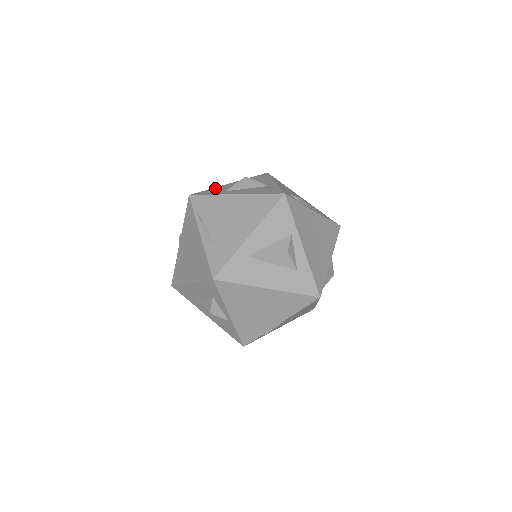
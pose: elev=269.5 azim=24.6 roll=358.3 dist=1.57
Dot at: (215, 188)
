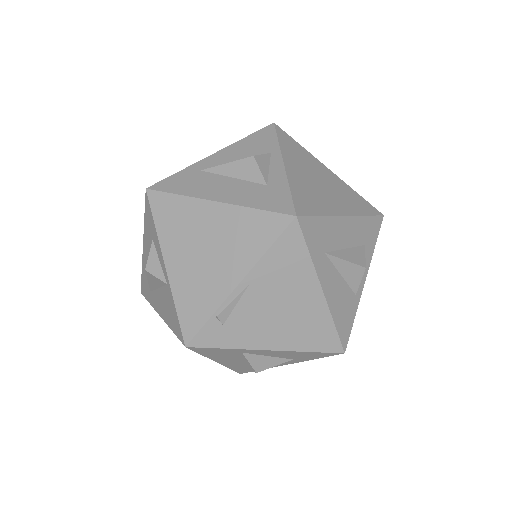
Dot at: occluded
